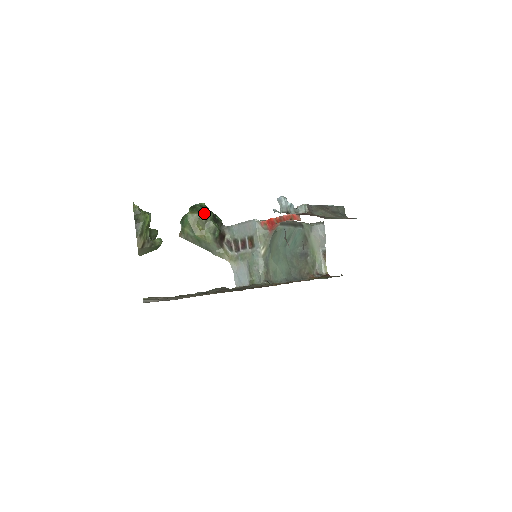
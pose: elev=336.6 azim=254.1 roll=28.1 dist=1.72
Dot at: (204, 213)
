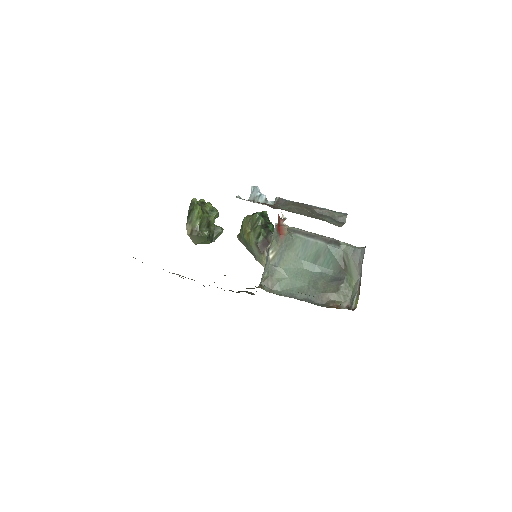
Dot at: (254, 217)
